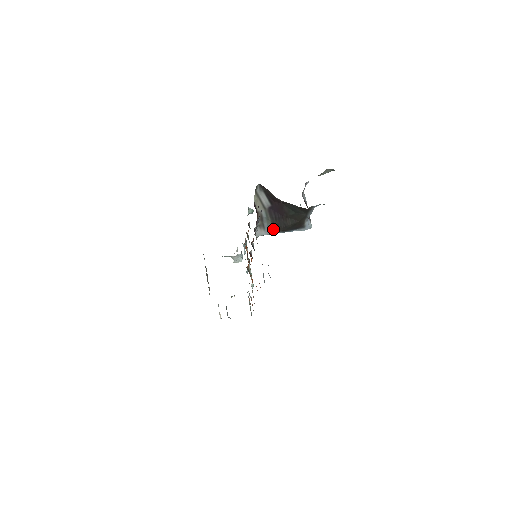
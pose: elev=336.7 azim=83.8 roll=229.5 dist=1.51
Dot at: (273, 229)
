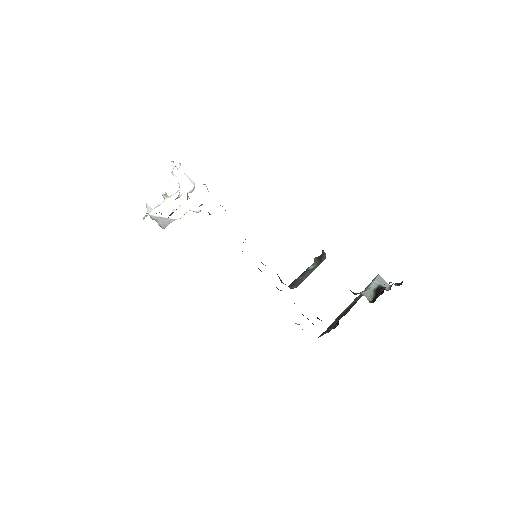
Dot at: occluded
